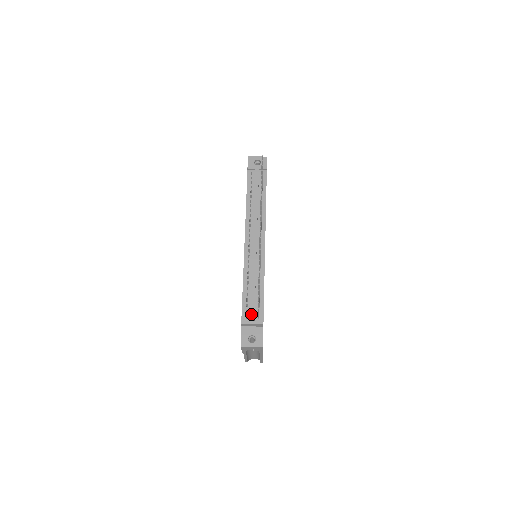
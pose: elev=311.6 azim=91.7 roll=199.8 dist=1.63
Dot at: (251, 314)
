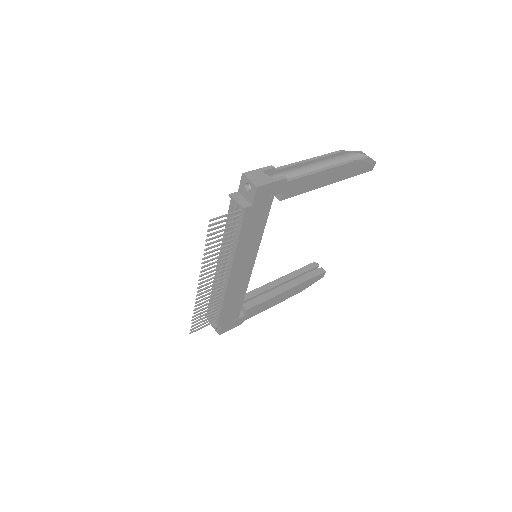
Dot at: (210, 316)
